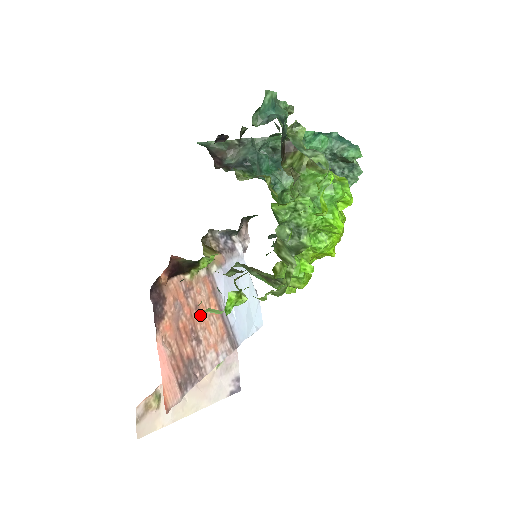
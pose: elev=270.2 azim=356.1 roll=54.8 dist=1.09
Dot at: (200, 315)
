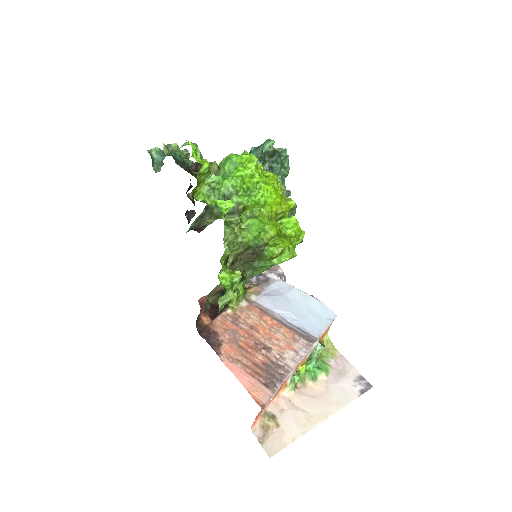
Dot at: (259, 332)
